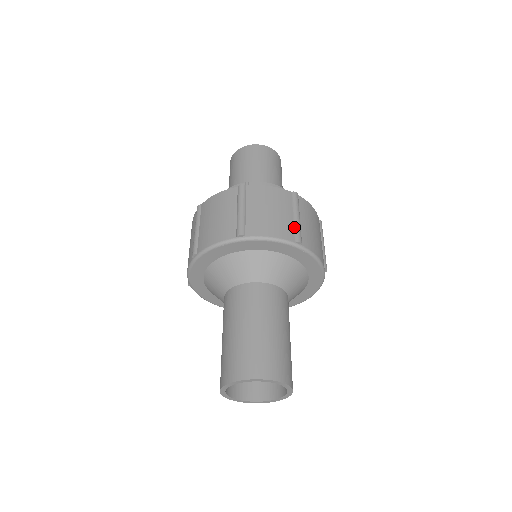
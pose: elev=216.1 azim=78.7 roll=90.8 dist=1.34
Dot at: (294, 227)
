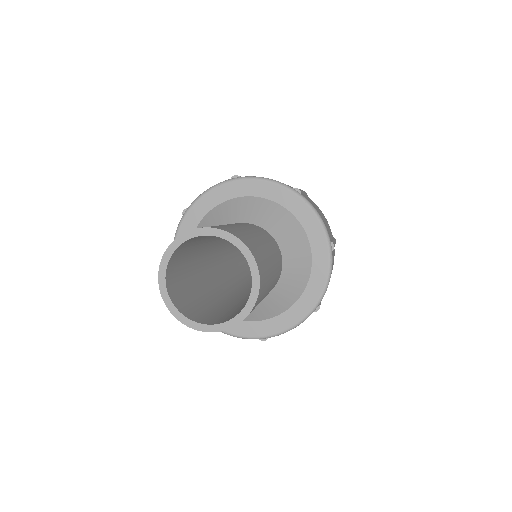
Dot at: occluded
